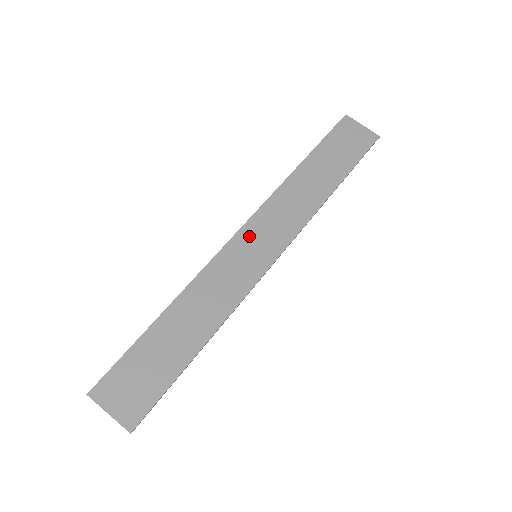
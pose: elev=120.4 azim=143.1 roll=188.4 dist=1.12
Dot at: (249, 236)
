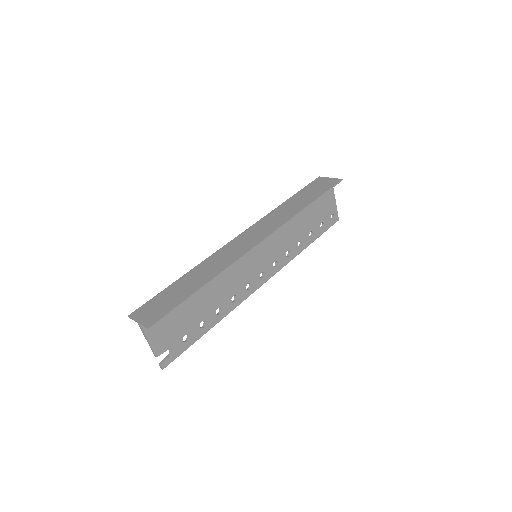
Dot at: (244, 237)
